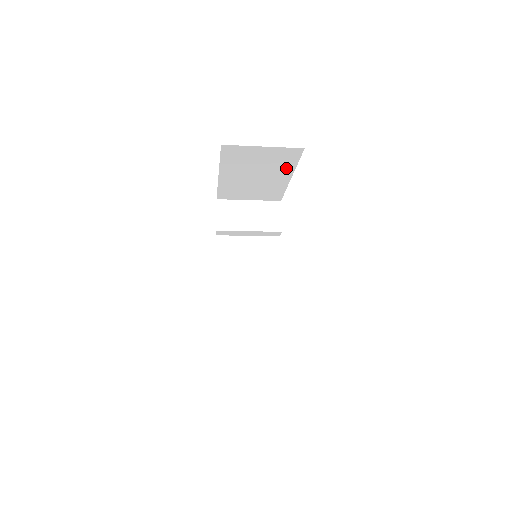
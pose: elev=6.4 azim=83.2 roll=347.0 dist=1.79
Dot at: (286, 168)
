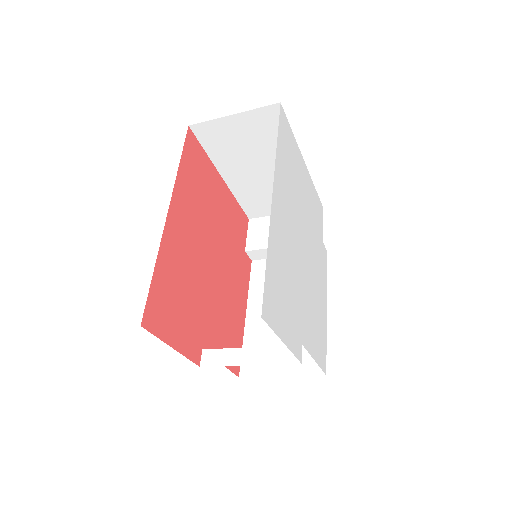
Dot at: occluded
